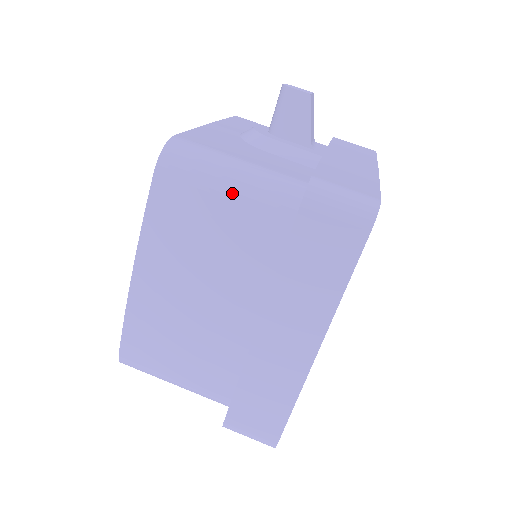
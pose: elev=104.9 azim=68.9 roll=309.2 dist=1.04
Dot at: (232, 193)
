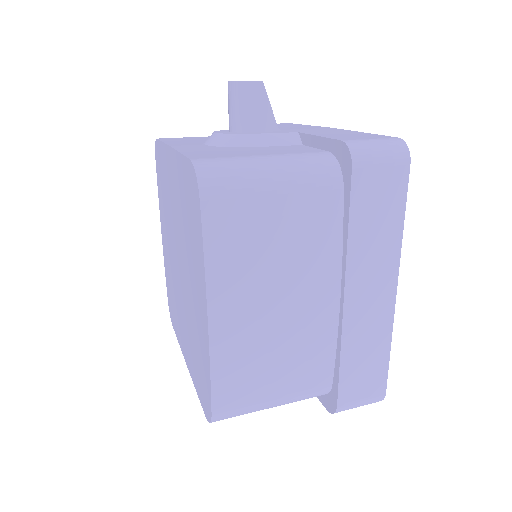
Dot at: (282, 187)
